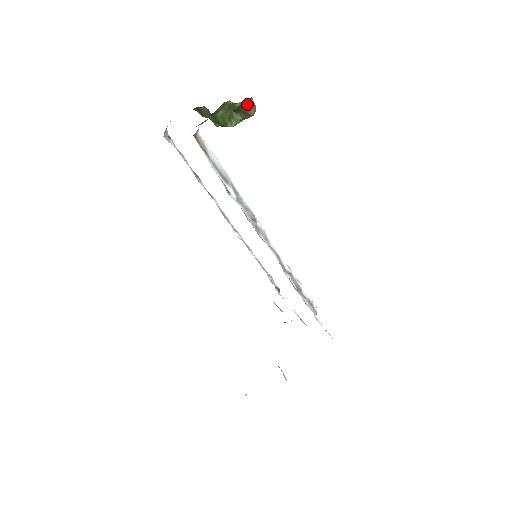
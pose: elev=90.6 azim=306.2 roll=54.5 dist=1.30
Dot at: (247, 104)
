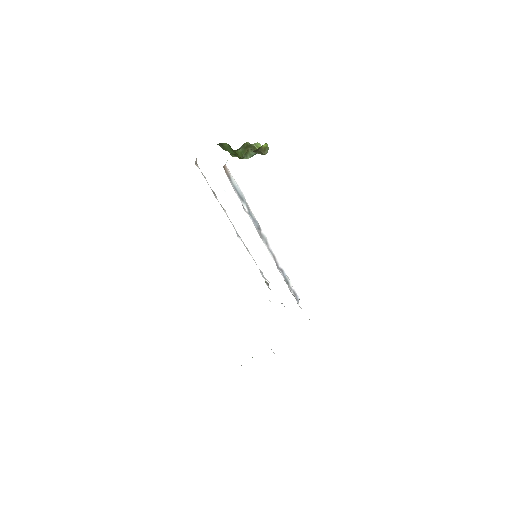
Dot at: (263, 147)
